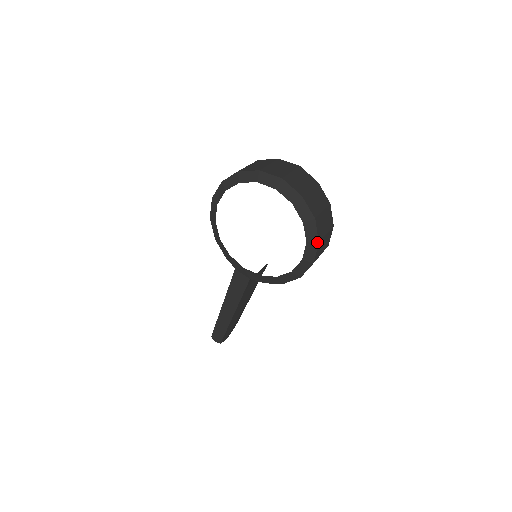
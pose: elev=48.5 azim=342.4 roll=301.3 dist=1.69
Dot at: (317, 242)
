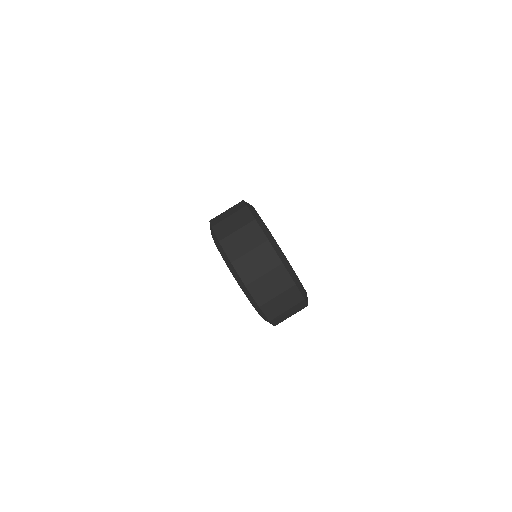
Dot at: (273, 325)
